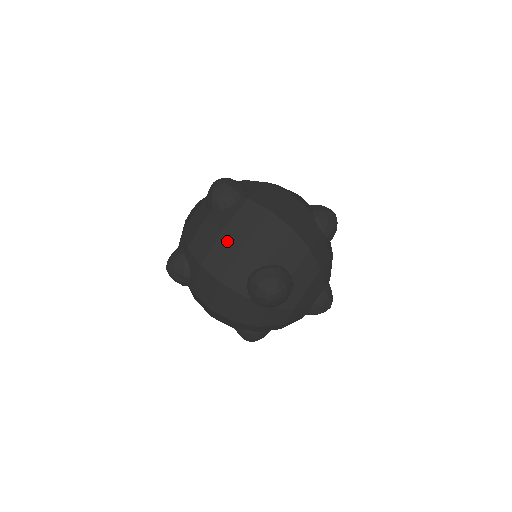
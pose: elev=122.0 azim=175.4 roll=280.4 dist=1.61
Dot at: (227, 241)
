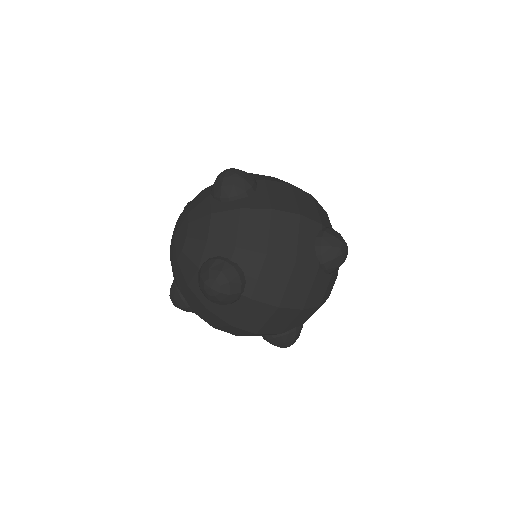
Dot at: (282, 217)
